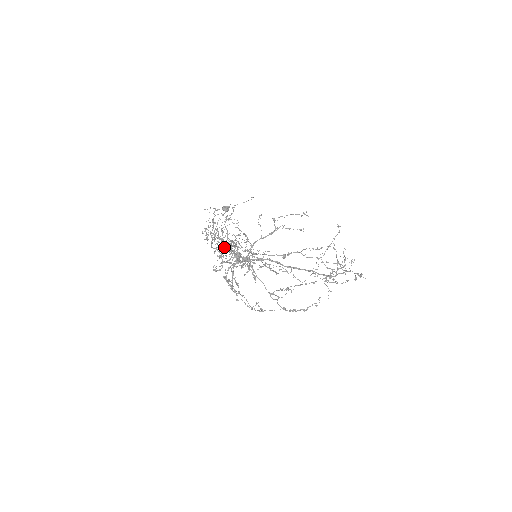
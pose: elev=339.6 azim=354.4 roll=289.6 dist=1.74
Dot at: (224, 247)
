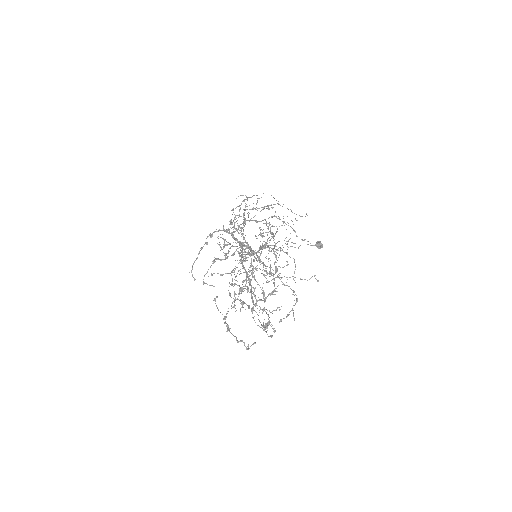
Dot at: occluded
